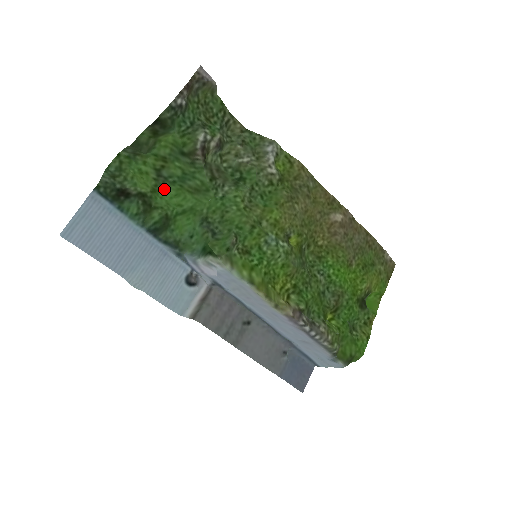
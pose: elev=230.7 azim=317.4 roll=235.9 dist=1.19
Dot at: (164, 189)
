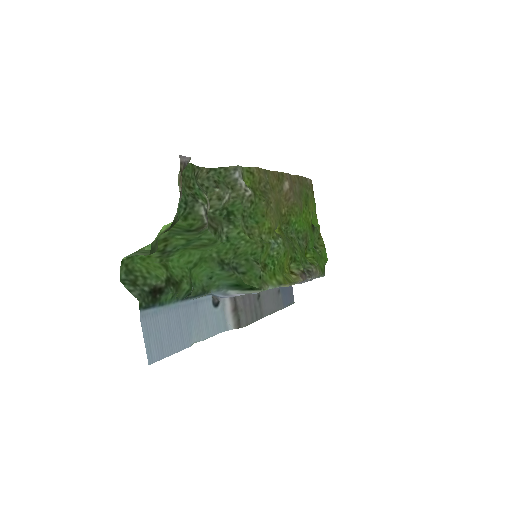
Dot at: (169, 258)
